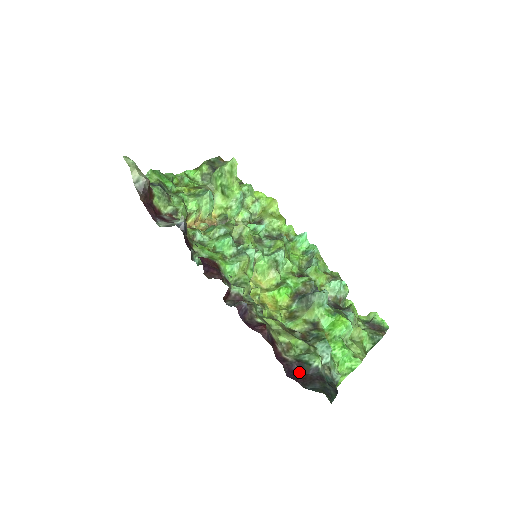
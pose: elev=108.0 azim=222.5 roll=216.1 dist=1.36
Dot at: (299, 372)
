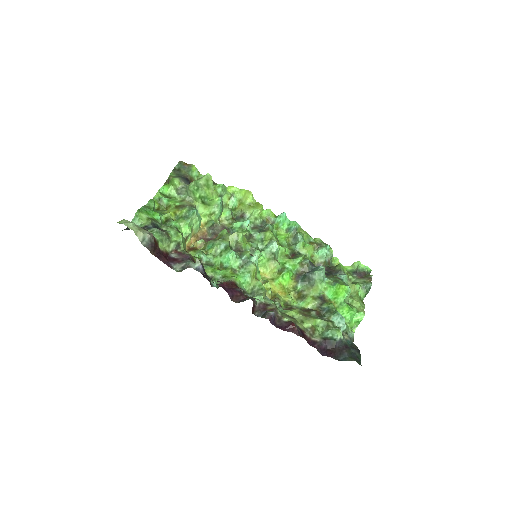
Dot at: (328, 348)
